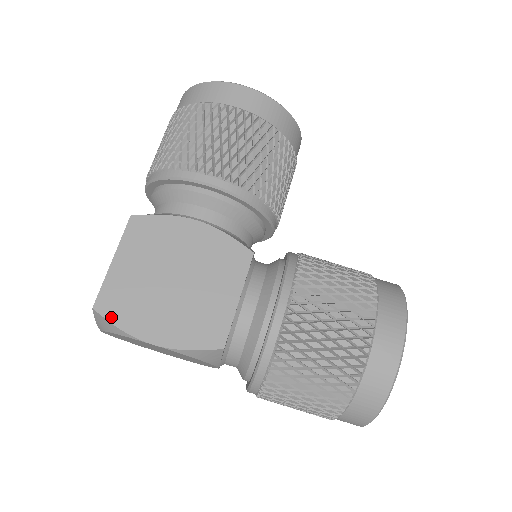
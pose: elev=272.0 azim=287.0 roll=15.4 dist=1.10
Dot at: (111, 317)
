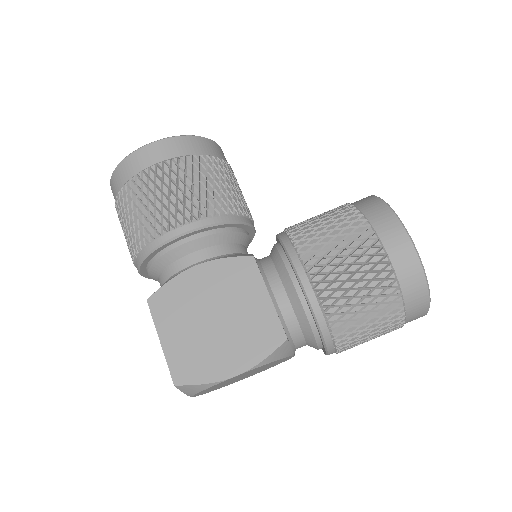
Dot at: (192, 381)
